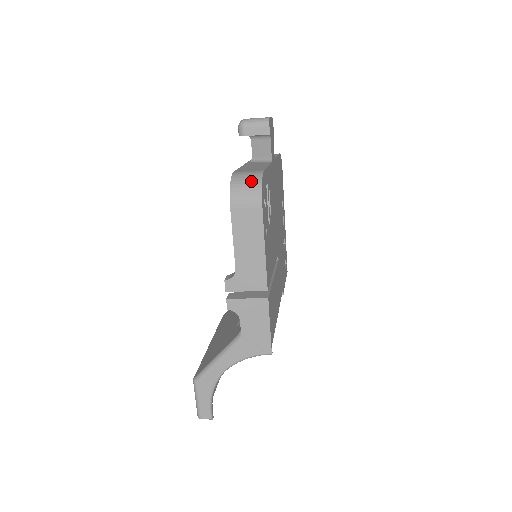
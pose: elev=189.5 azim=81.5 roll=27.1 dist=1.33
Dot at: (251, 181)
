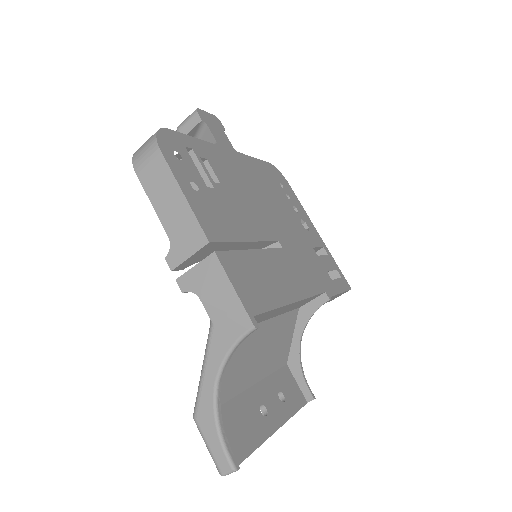
Dot at: (149, 139)
